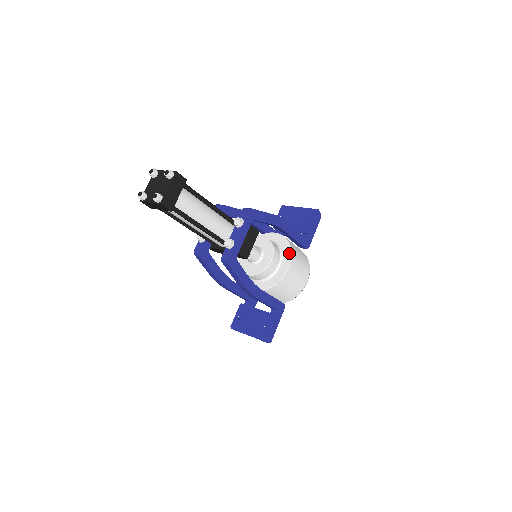
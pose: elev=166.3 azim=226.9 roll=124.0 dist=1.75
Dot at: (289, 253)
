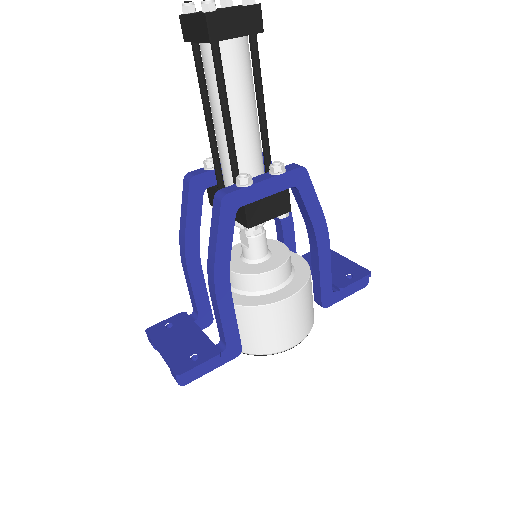
Dot at: (302, 283)
